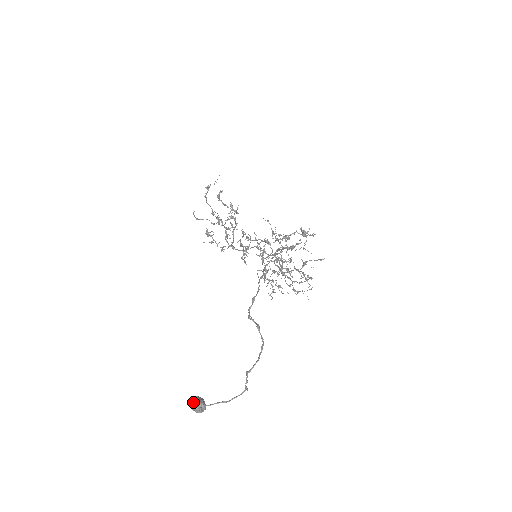
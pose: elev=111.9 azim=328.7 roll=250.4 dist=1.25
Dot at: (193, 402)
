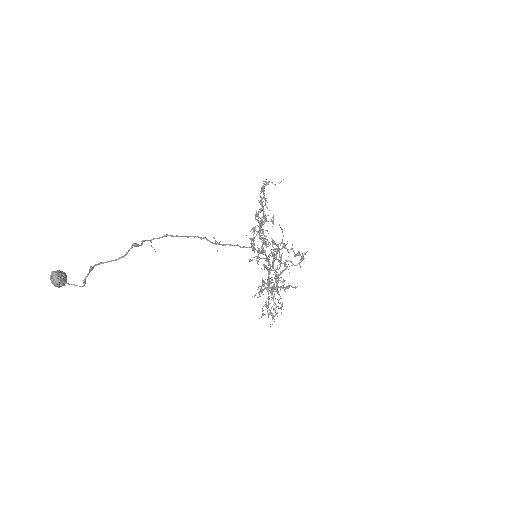
Dot at: occluded
